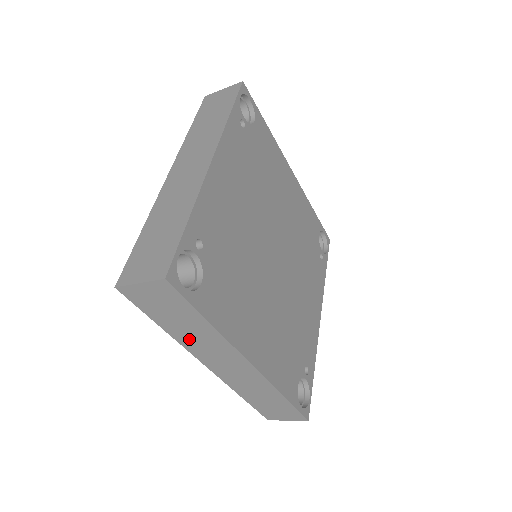
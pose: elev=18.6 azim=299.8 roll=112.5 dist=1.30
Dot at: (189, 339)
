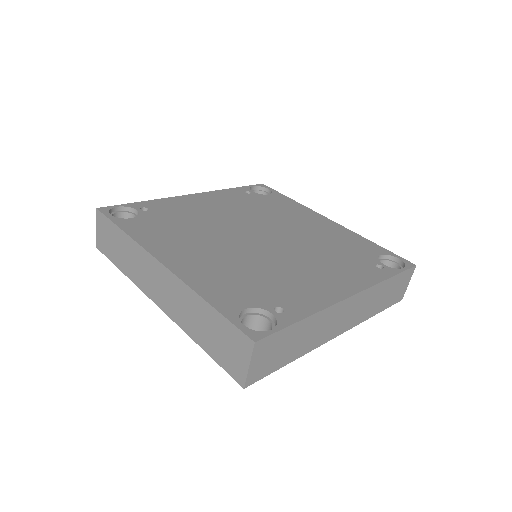
Dot at: (132, 269)
